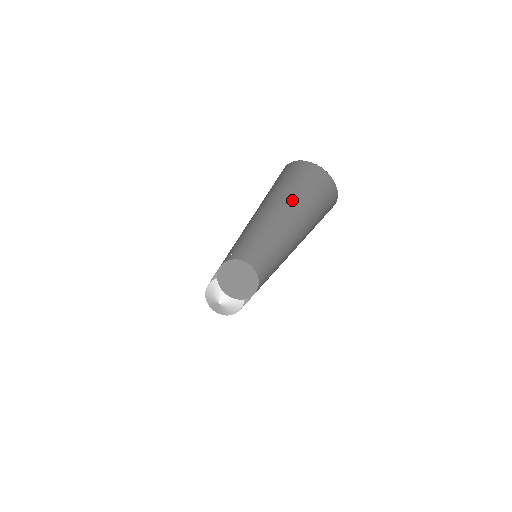
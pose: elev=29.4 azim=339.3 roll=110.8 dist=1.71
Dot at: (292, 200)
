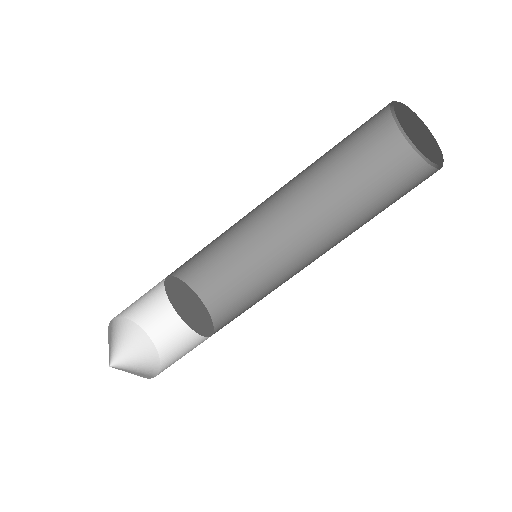
Dot at: (348, 196)
